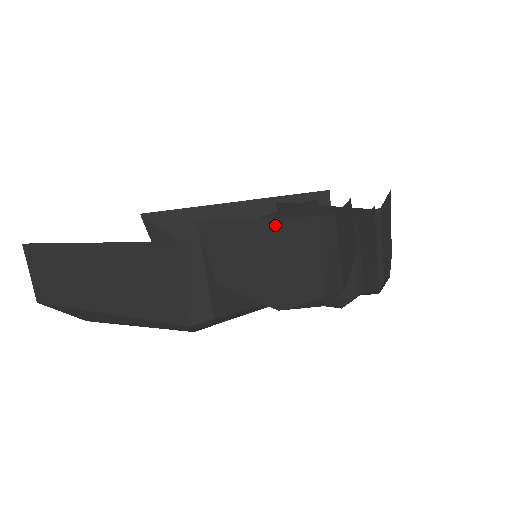
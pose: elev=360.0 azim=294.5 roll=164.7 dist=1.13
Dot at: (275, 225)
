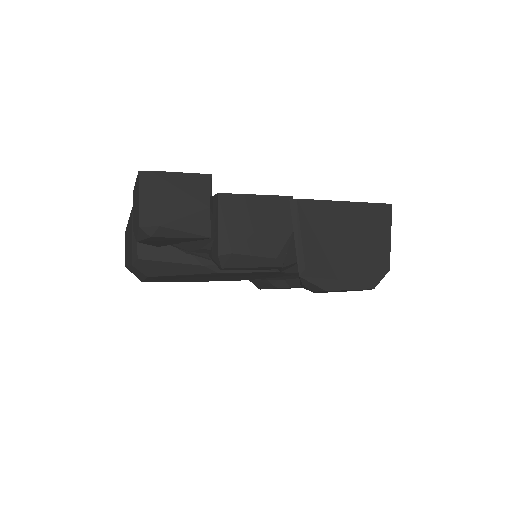
Dot at: (136, 184)
